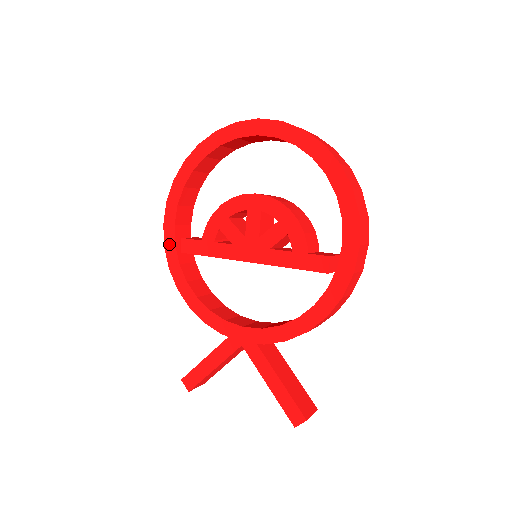
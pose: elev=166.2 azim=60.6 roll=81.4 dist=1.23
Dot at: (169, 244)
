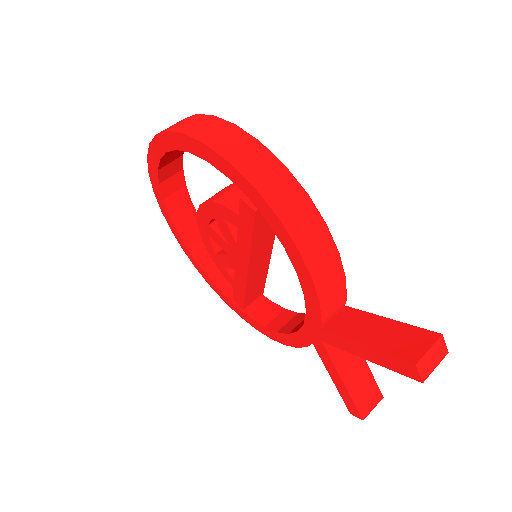
Dot at: (237, 311)
